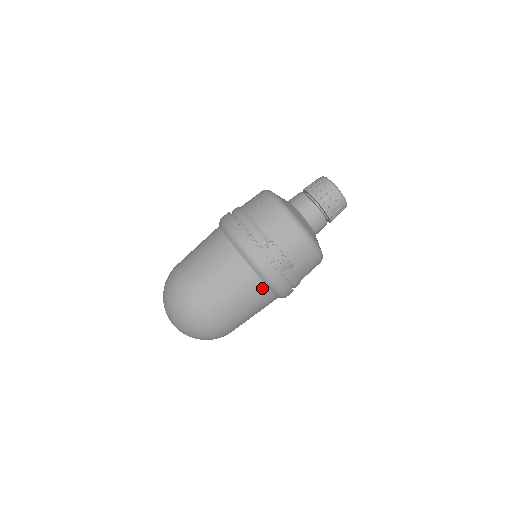
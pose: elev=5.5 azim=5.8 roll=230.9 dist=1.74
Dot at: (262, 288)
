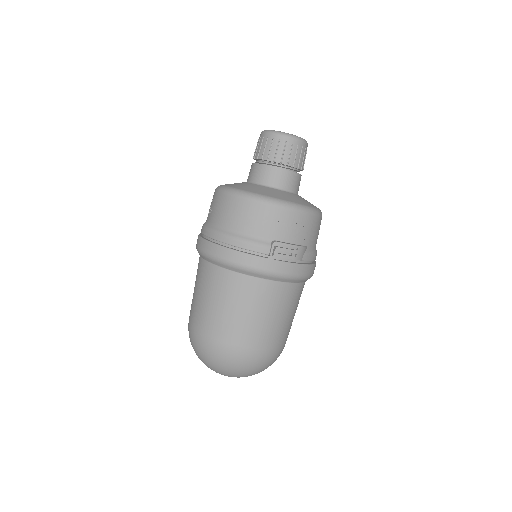
Dot at: (292, 288)
